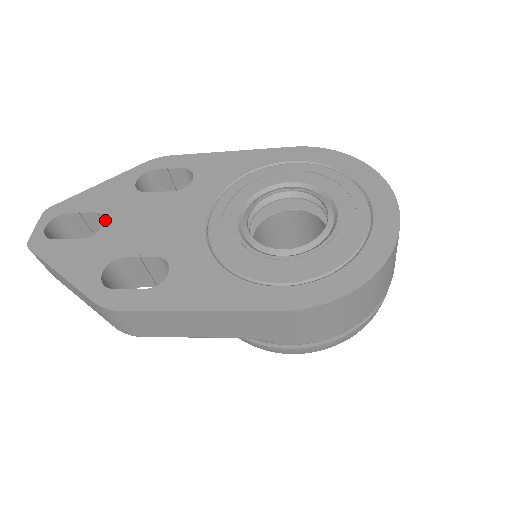
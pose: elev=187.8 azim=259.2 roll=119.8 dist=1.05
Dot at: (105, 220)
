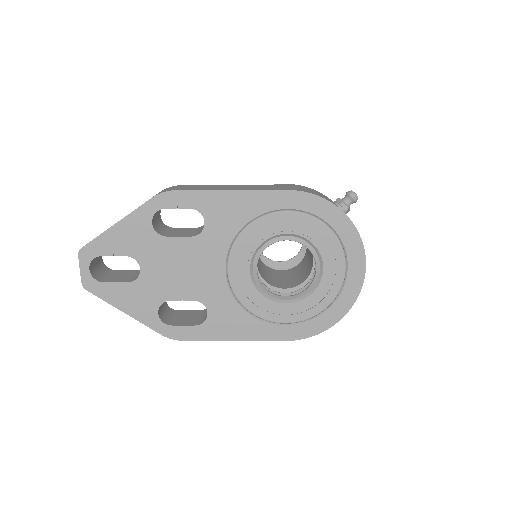
Dot at: (140, 265)
